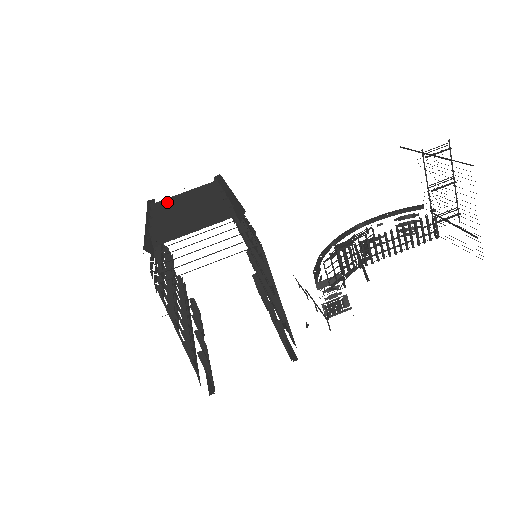
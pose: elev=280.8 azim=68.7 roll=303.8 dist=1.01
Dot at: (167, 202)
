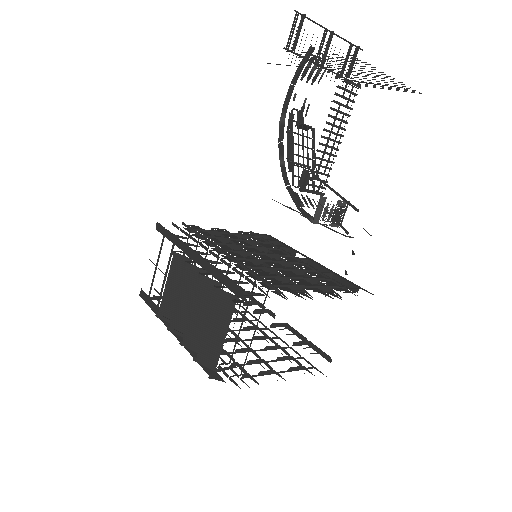
Dot at: (165, 304)
